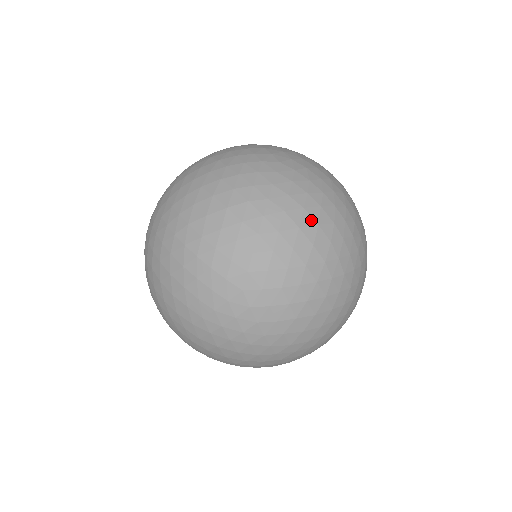
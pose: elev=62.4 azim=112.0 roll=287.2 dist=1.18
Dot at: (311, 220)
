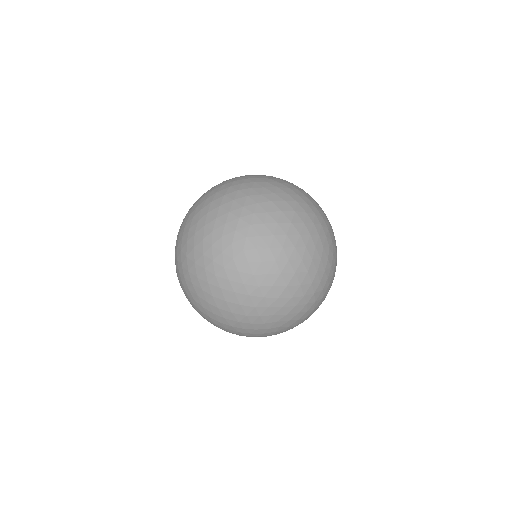
Dot at: occluded
